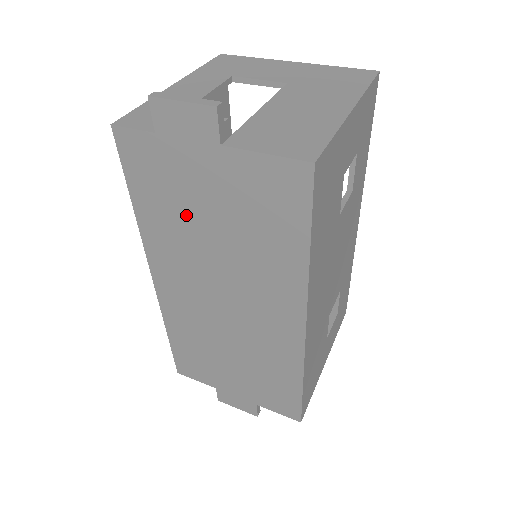
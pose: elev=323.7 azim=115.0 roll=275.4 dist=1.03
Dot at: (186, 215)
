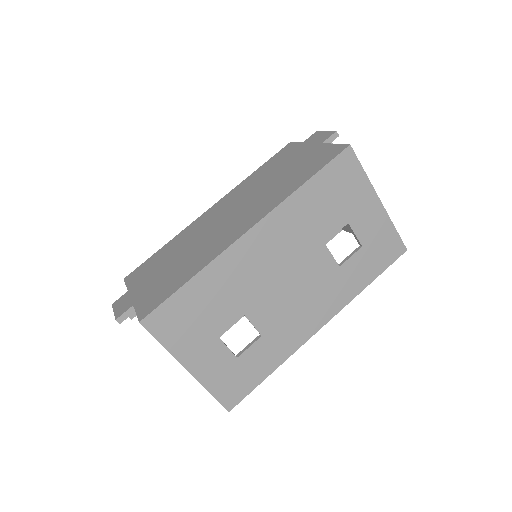
Dot at: (272, 172)
